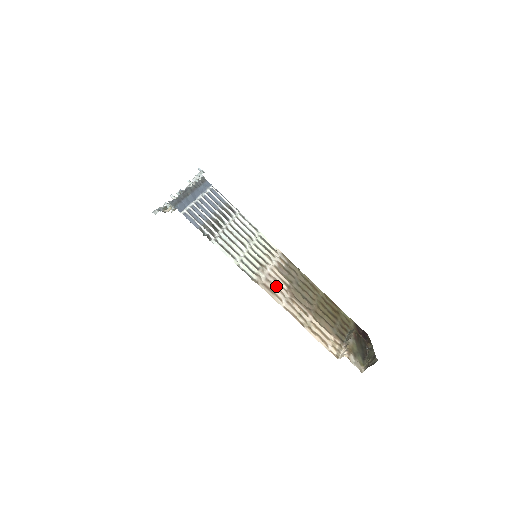
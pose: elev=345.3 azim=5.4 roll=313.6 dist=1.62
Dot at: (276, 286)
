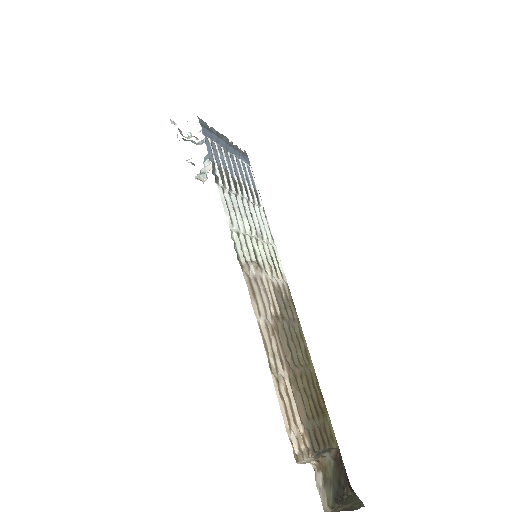
Dot at: (262, 297)
